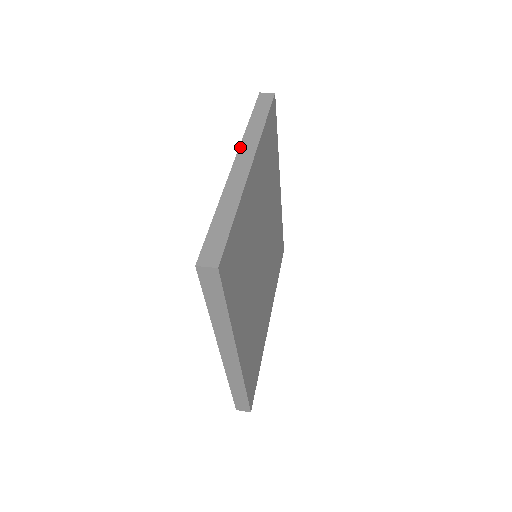
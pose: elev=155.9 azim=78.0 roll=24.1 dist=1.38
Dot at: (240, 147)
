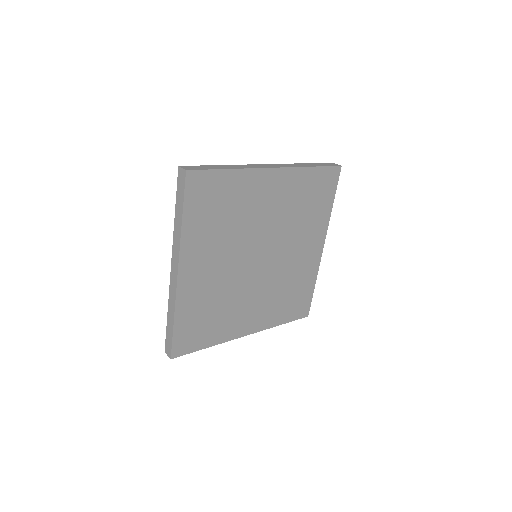
Dot at: (280, 164)
